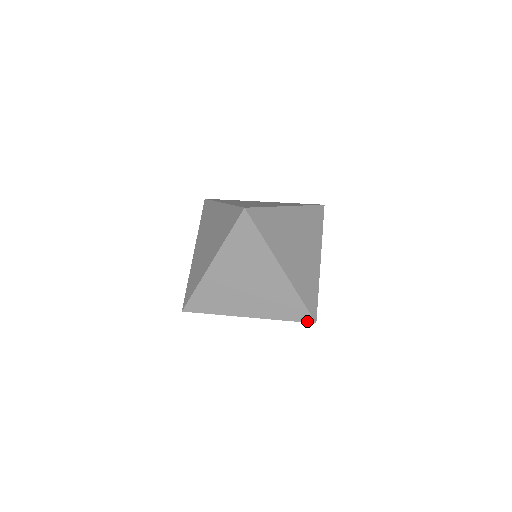
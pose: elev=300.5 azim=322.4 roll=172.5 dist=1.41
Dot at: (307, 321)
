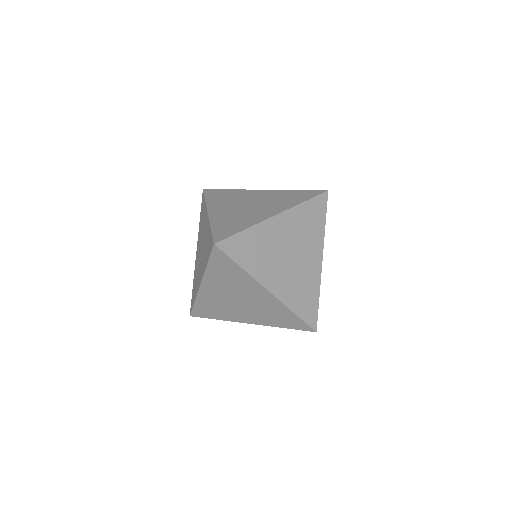
Dot at: (307, 330)
